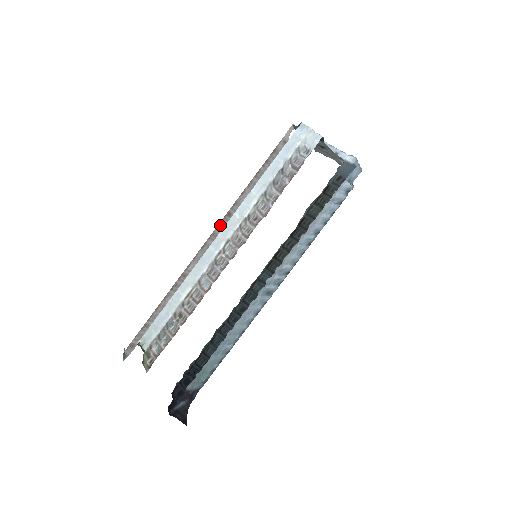
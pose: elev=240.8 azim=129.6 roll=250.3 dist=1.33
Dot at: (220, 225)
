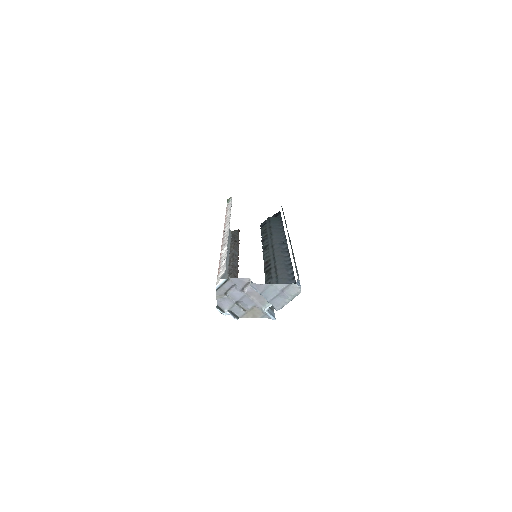
Dot at: (223, 241)
